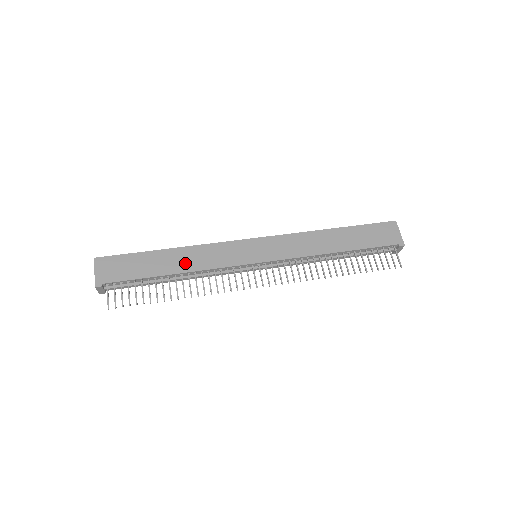
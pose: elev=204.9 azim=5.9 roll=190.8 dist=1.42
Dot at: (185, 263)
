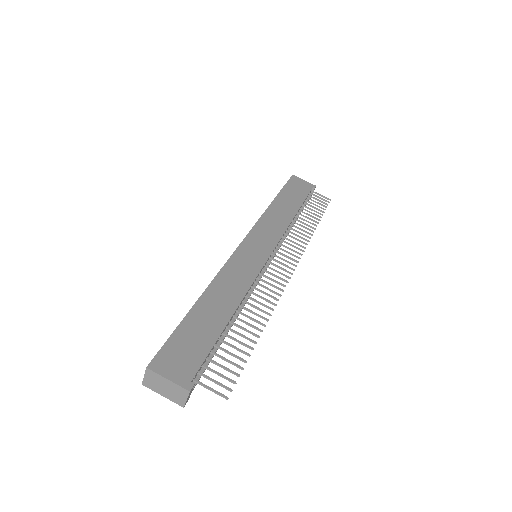
Dot at: (228, 298)
